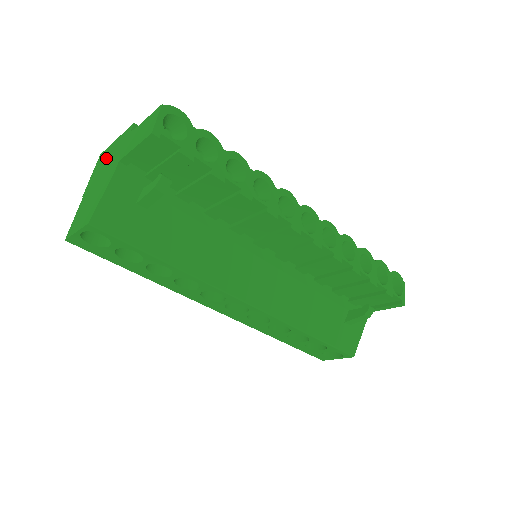
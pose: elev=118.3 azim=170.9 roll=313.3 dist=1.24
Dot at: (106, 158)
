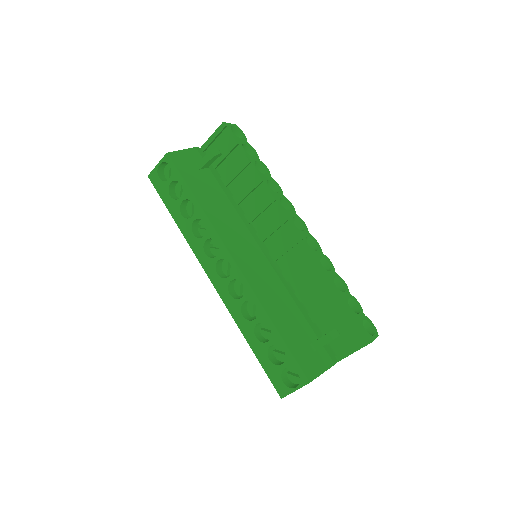
Dot at: occluded
